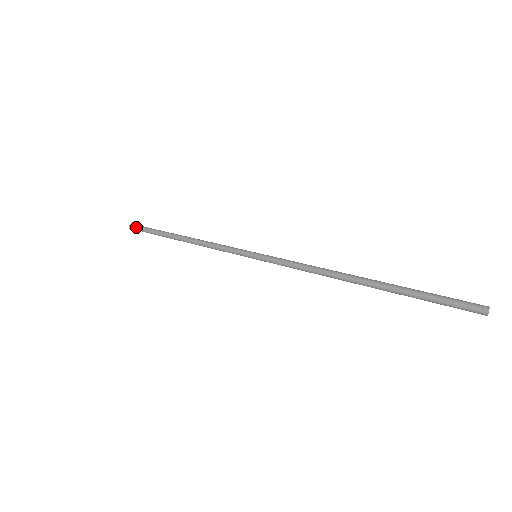
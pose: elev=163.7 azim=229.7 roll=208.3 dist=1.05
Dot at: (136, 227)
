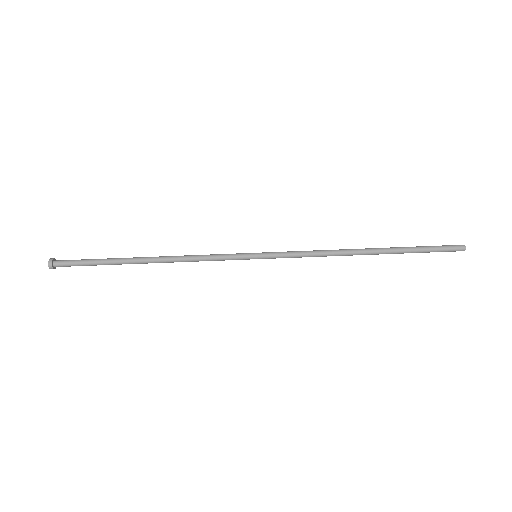
Dot at: (61, 264)
